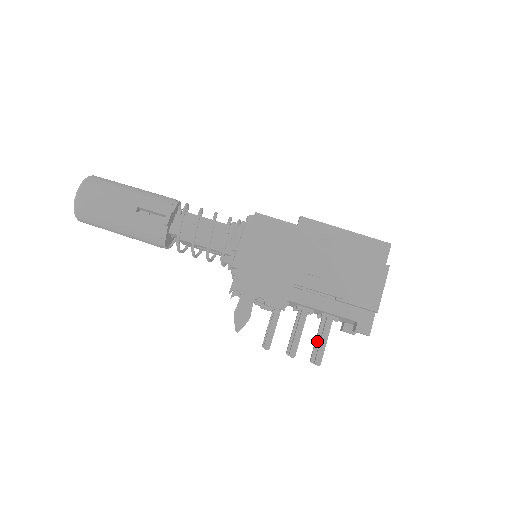
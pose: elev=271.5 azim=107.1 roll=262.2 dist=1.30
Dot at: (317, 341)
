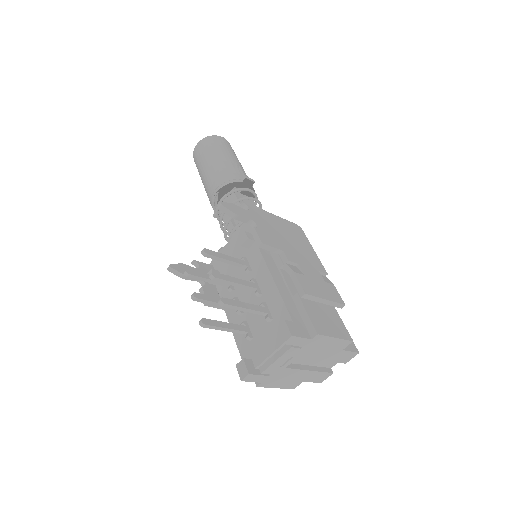
Dot at: (224, 323)
